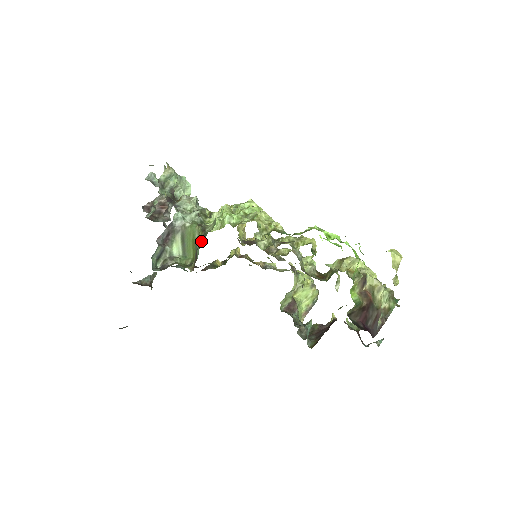
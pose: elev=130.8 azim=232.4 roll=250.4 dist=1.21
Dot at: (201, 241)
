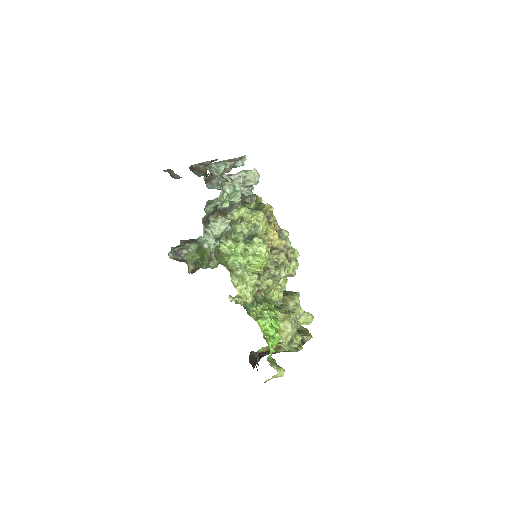
Dot at: (202, 267)
